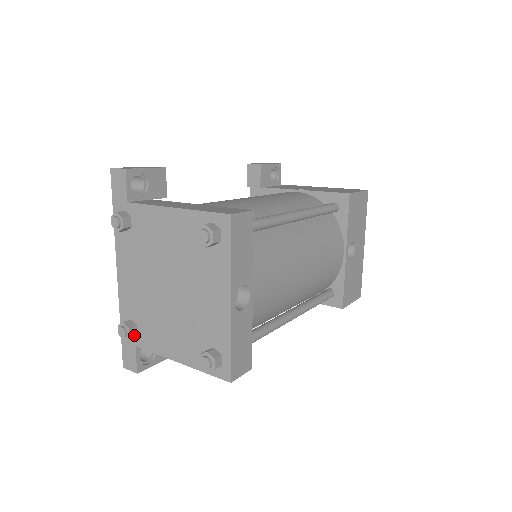
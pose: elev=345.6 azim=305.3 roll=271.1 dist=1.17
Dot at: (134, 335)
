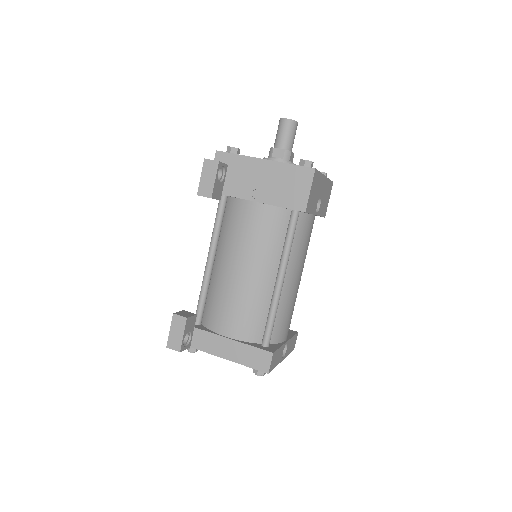
Dot at: occluded
